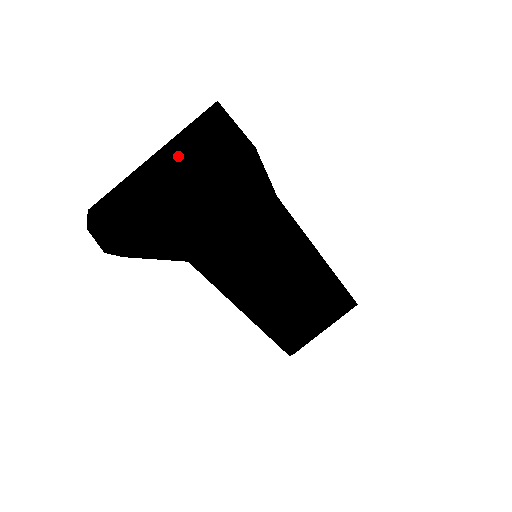
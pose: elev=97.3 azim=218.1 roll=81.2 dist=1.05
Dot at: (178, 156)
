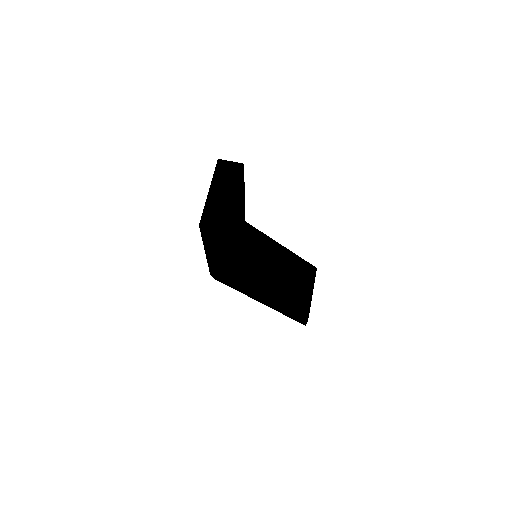
Dot at: (219, 184)
